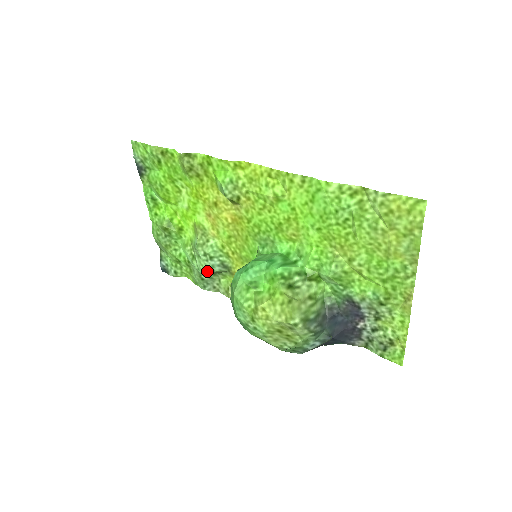
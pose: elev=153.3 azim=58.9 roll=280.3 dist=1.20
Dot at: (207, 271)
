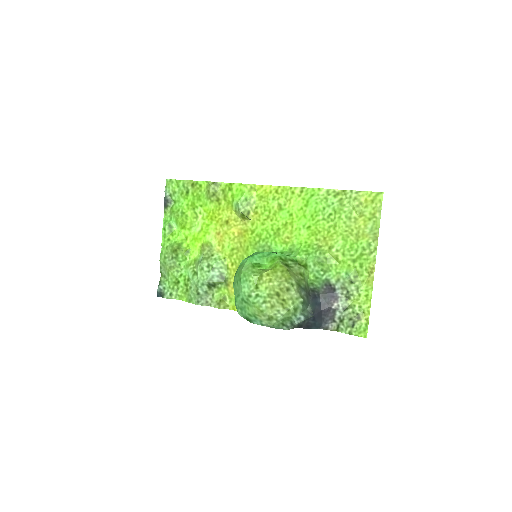
Dot at: (207, 281)
